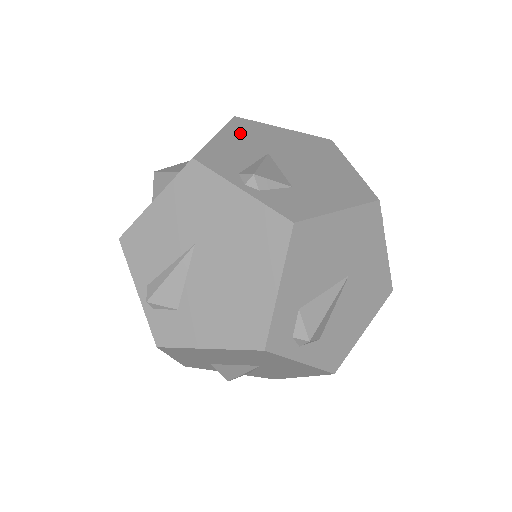
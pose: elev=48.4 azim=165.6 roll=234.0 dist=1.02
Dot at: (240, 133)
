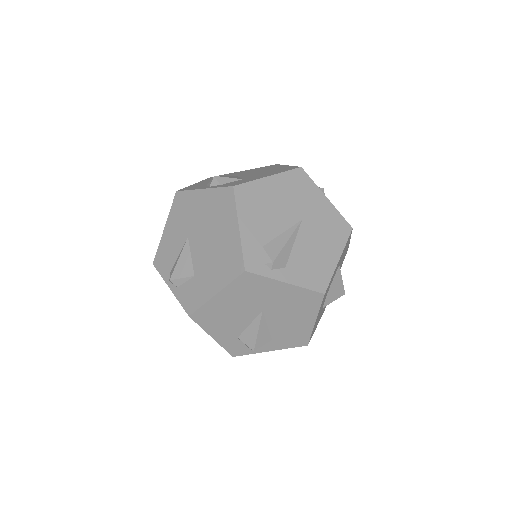
Dot at: (176, 217)
